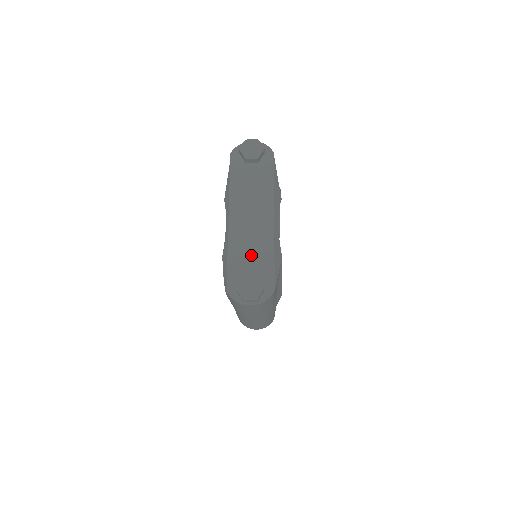
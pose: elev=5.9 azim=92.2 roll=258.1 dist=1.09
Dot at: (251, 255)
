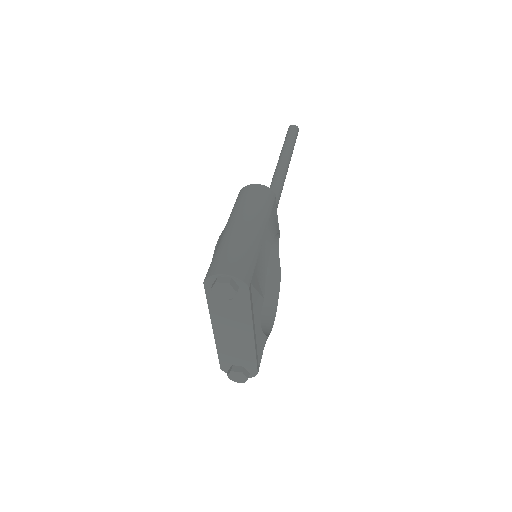
Dot at: (236, 354)
